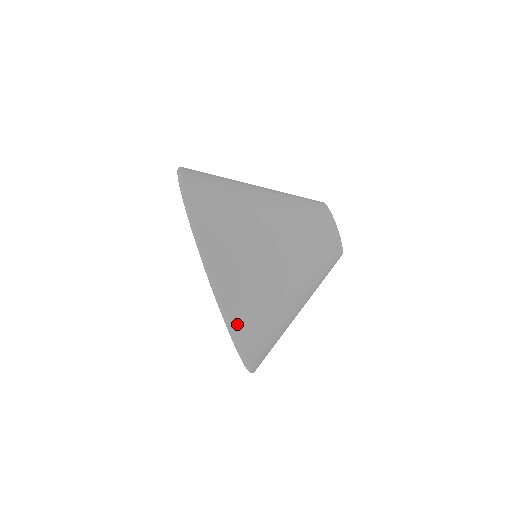
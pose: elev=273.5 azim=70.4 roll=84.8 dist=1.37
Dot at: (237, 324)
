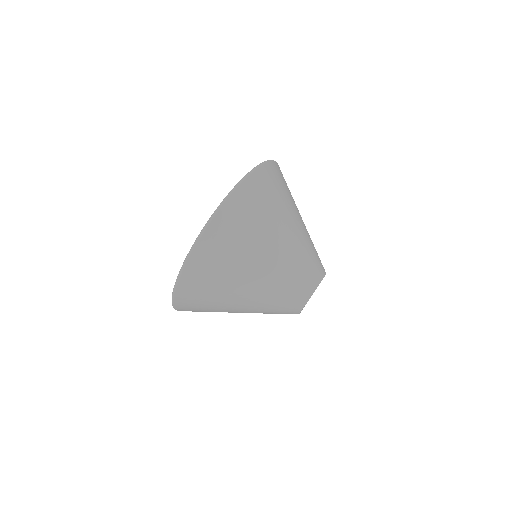
Dot at: (251, 181)
